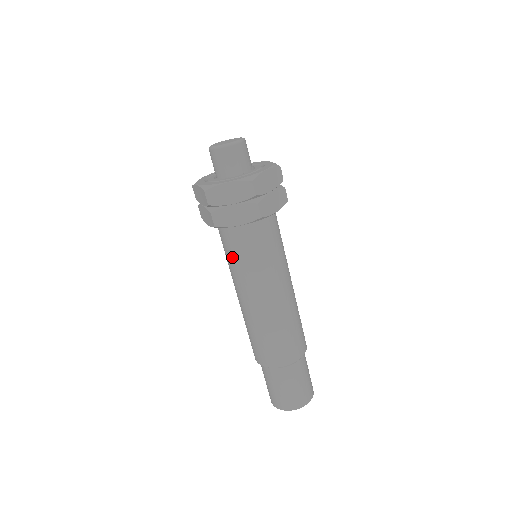
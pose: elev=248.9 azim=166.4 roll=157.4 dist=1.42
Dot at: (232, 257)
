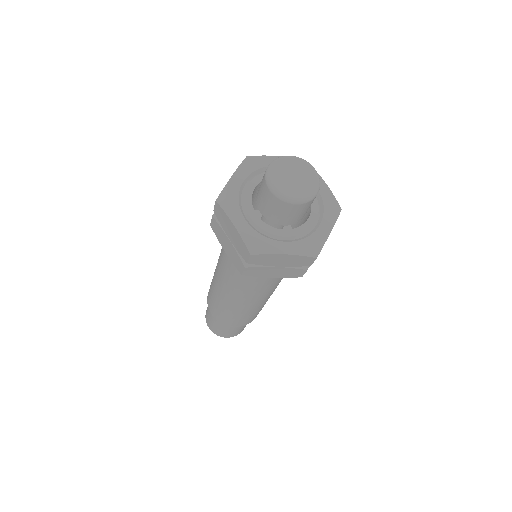
Dot at: (238, 275)
